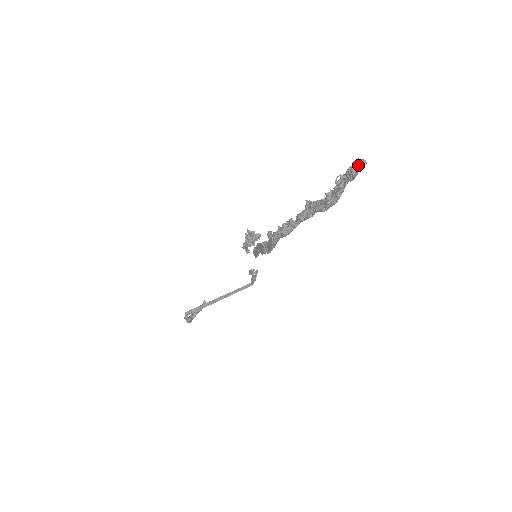
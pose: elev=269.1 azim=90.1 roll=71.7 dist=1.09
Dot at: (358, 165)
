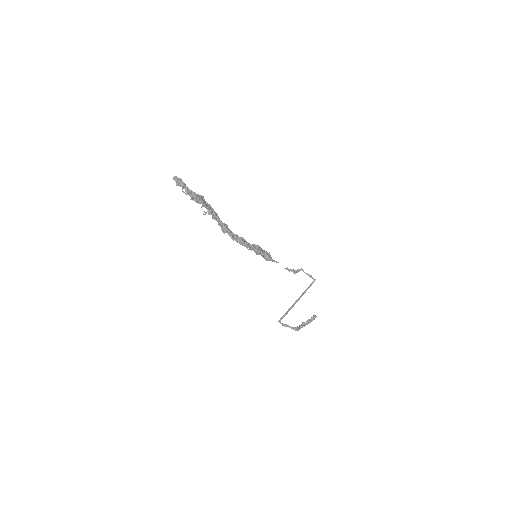
Dot at: (175, 180)
